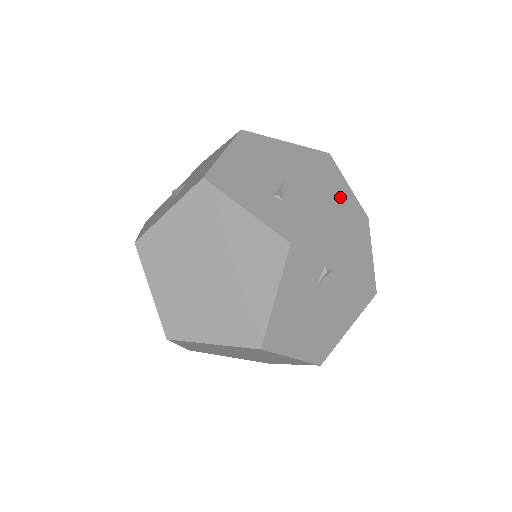
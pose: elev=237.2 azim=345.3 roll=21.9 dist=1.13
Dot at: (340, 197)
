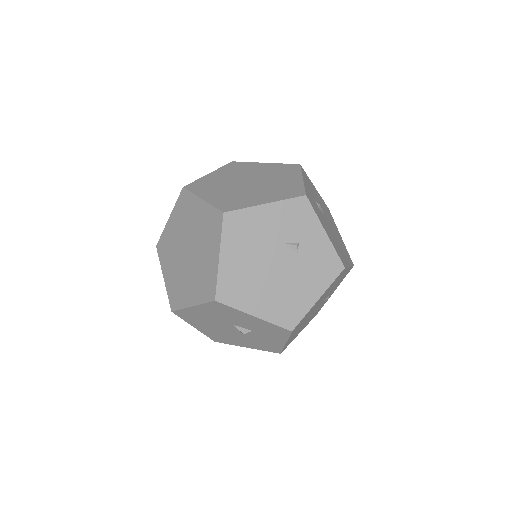
Dot at: (341, 253)
